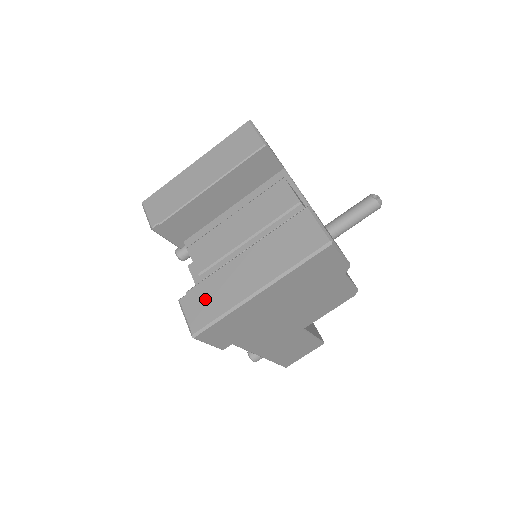
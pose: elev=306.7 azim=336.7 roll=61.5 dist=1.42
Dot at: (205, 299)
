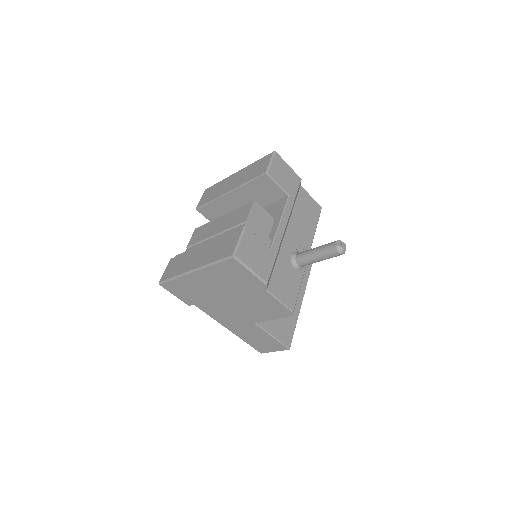
Dot at: (176, 264)
